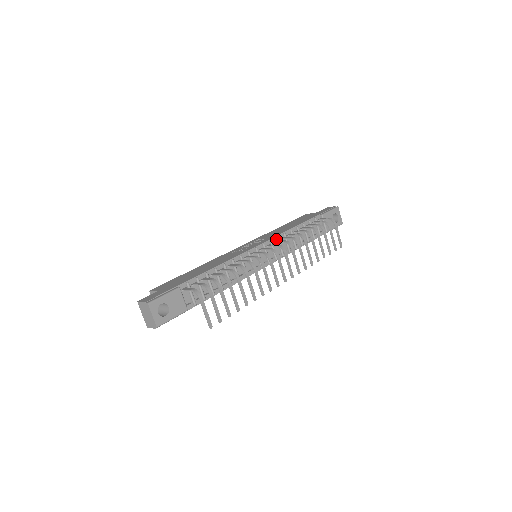
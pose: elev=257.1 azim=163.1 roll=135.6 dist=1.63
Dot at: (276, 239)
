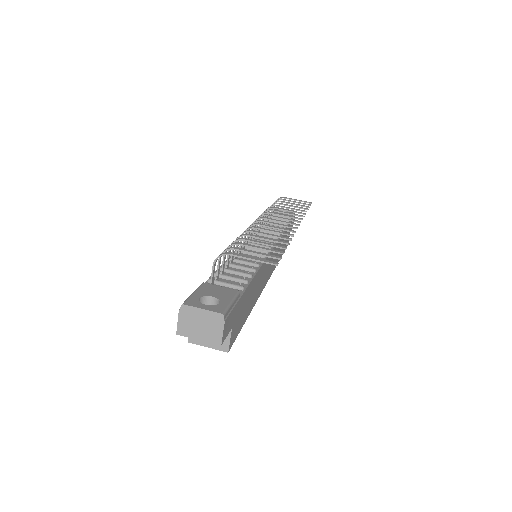
Dot at: occluded
